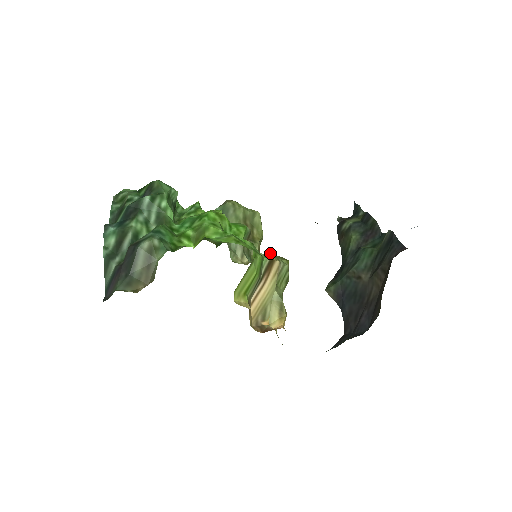
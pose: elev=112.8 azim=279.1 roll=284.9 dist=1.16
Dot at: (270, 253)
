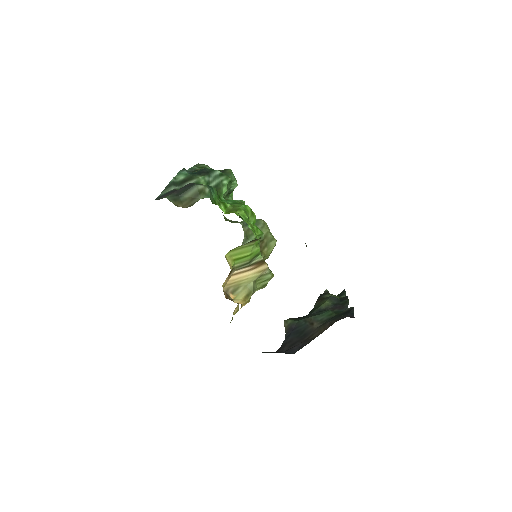
Dot at: occluded
